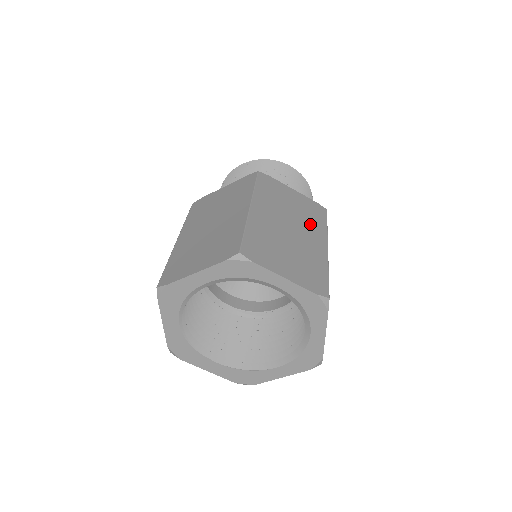
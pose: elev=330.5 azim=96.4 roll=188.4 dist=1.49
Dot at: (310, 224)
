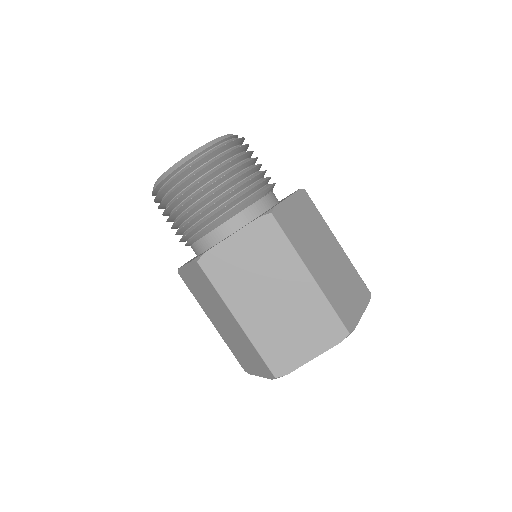
Dot at: (320, 230)
